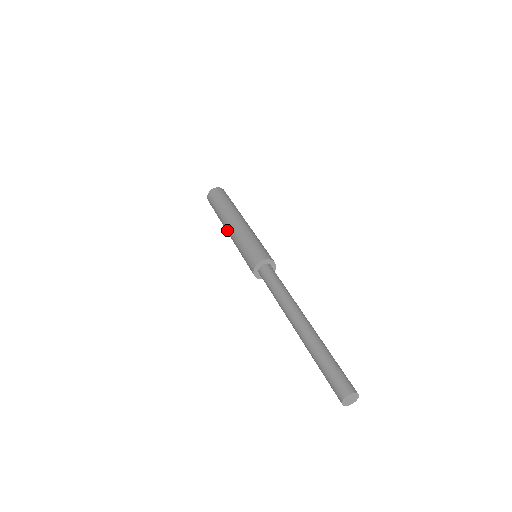
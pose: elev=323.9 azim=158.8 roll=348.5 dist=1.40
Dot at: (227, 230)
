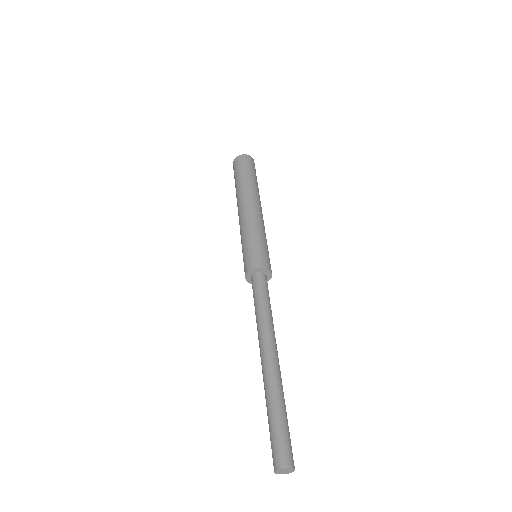
Dot at: (238, 213)
